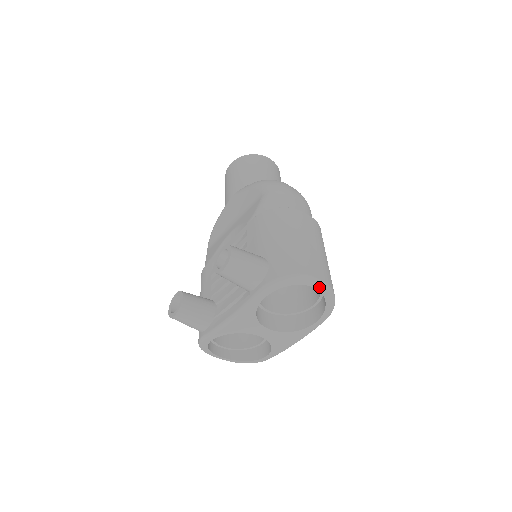
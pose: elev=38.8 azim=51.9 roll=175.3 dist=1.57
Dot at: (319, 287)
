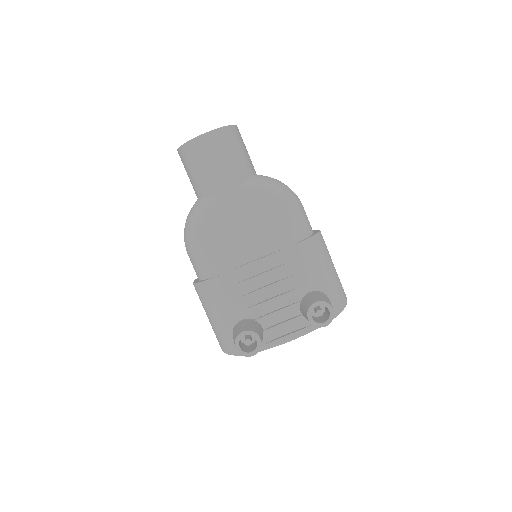
Dot at: occluded
